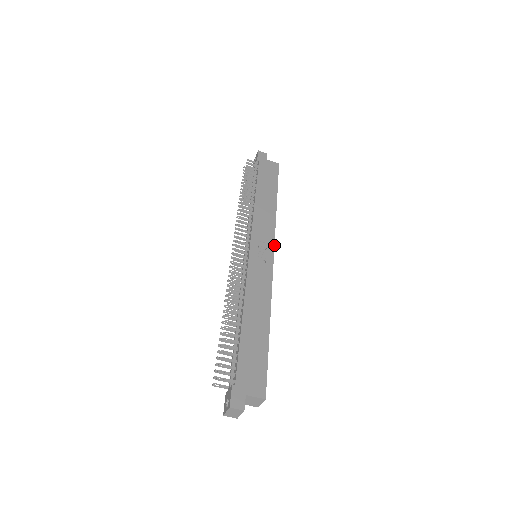
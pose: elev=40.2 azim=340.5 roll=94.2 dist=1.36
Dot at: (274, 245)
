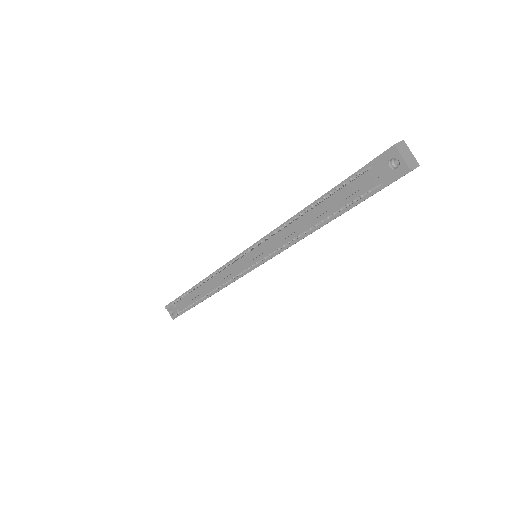
Dot at: occluded
